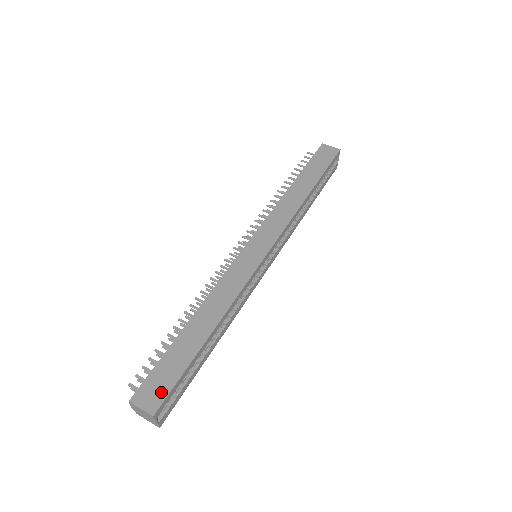
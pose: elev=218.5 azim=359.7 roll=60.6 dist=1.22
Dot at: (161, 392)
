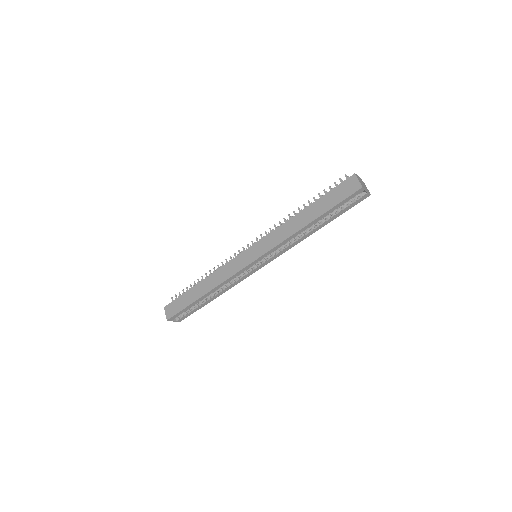
Dot at: (174, 312)
